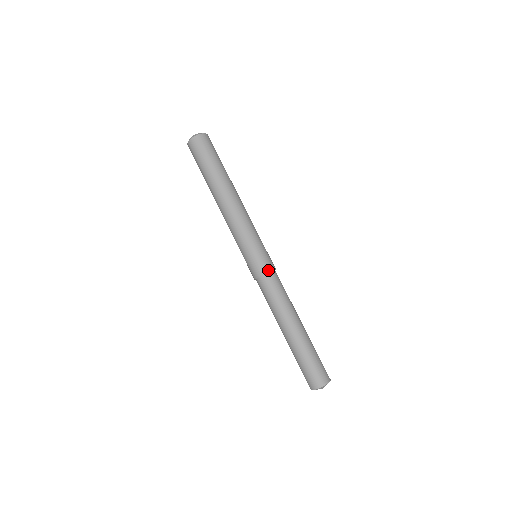
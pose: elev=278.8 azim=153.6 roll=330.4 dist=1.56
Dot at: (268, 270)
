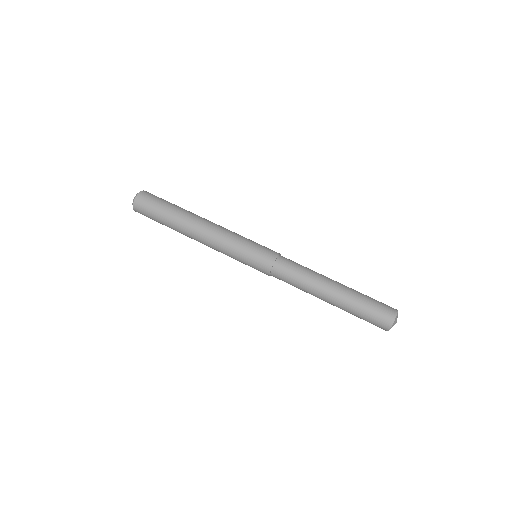
Dot at: (279, 253)
